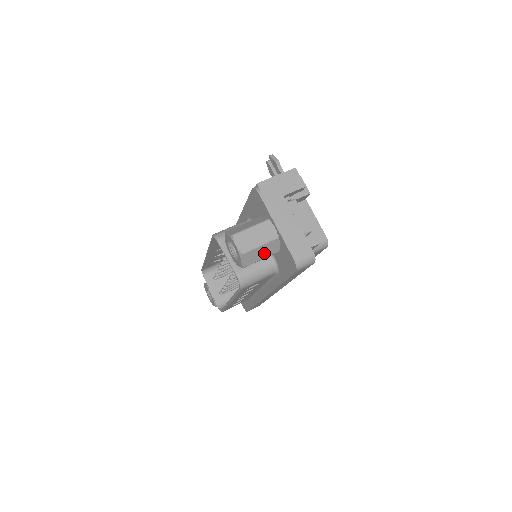
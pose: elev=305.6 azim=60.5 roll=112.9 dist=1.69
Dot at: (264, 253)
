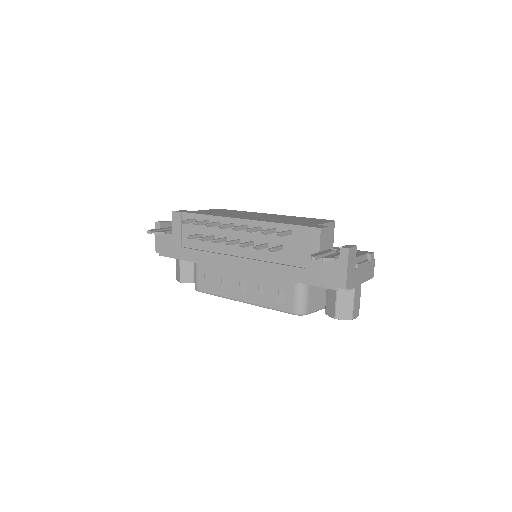
Dot at: occluded
